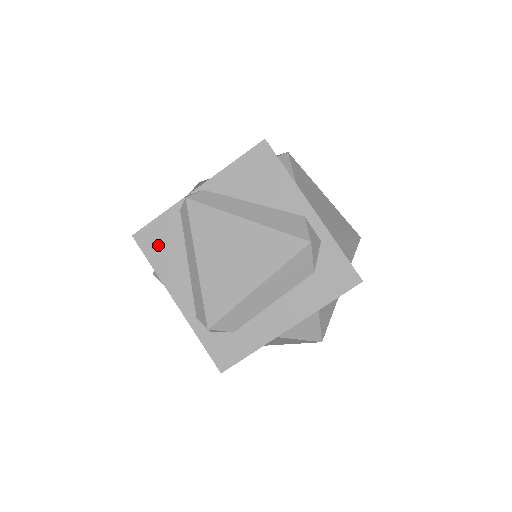
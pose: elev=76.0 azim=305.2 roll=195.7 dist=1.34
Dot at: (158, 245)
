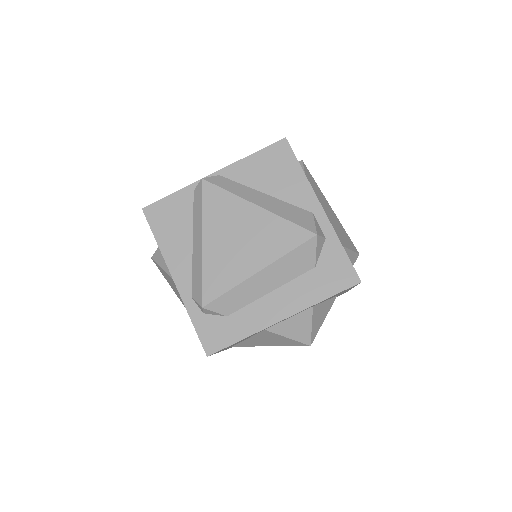
Dot at: (166, 221)
